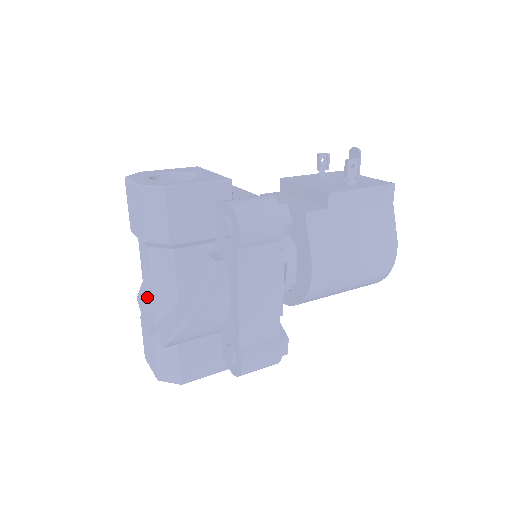
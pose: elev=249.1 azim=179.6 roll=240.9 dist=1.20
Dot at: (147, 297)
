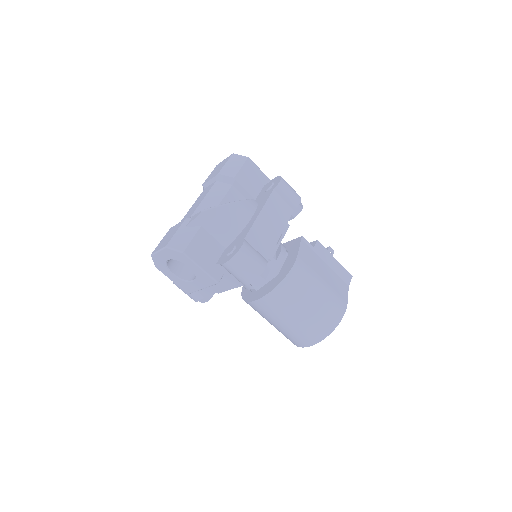
Dot at: (189, 213)
